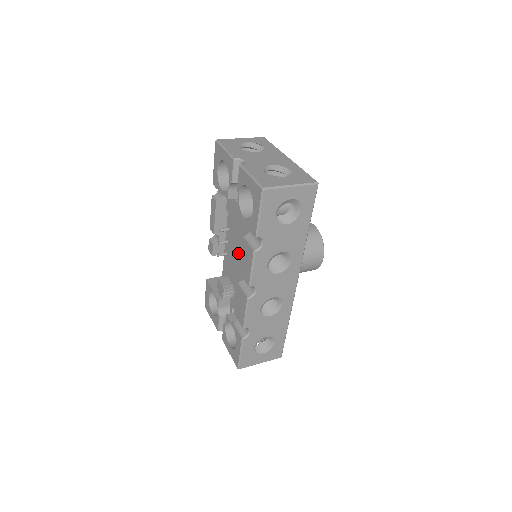
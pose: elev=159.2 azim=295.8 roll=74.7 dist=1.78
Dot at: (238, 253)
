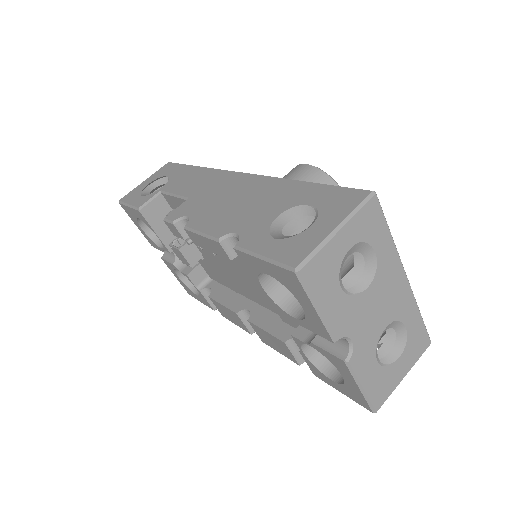
Dot at: (237, 272)
